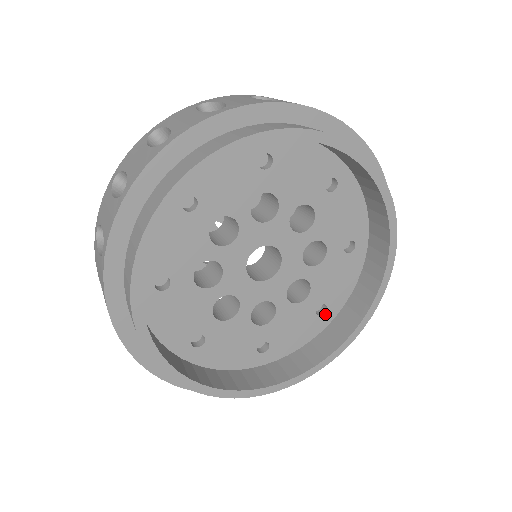
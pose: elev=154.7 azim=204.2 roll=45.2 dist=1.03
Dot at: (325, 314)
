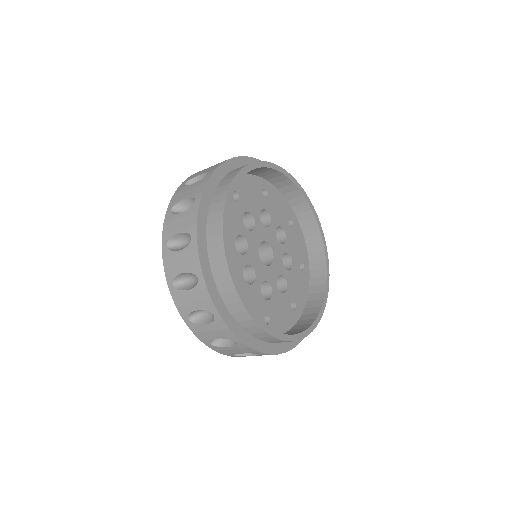
Dot at: (295, 311)
